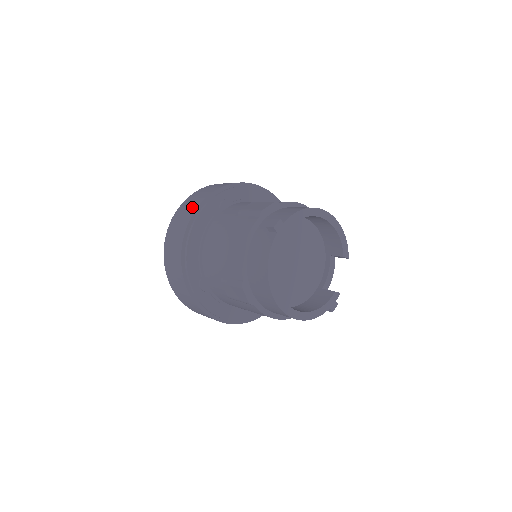
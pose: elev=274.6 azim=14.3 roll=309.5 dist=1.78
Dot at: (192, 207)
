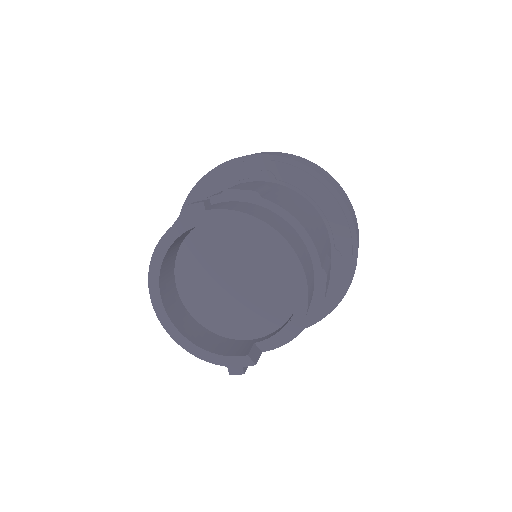
Dot at: occluded
